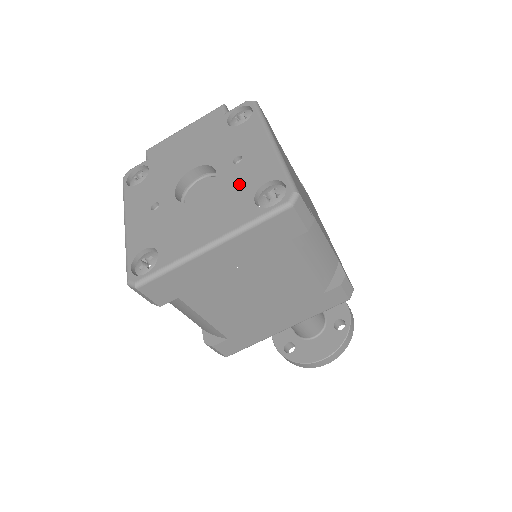
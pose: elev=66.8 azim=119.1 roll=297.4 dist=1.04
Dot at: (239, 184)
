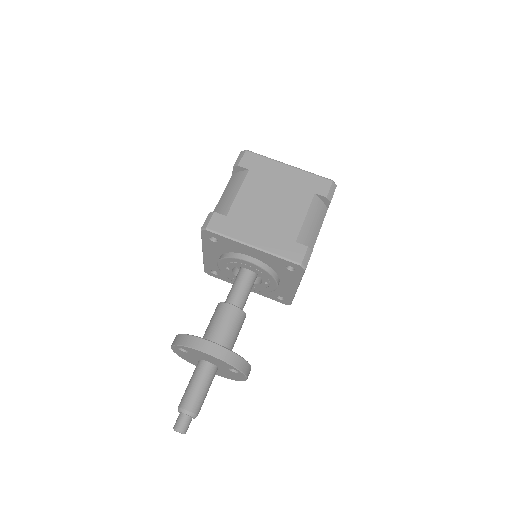
Dot at: occluded
